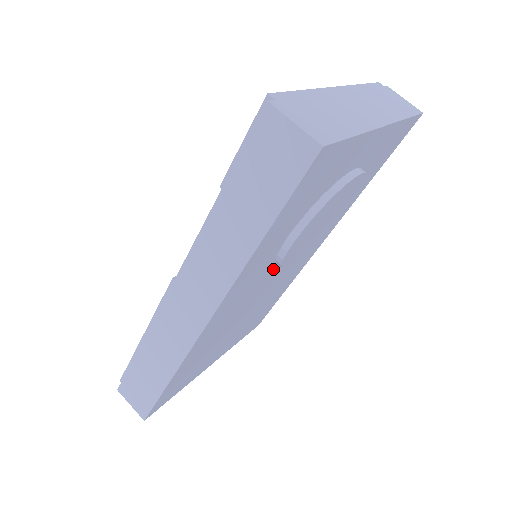
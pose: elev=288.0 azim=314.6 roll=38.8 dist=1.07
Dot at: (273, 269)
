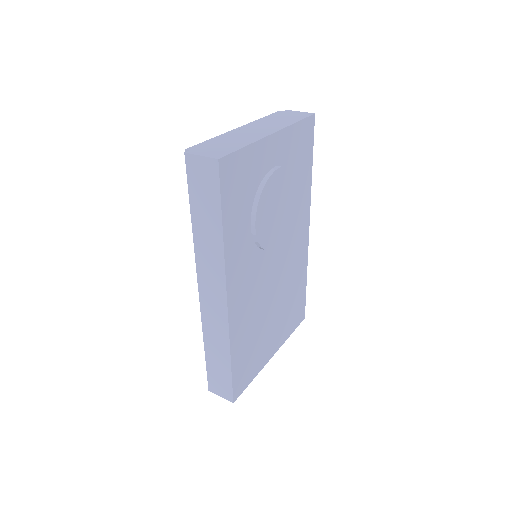
Dot at: (263, 255)
